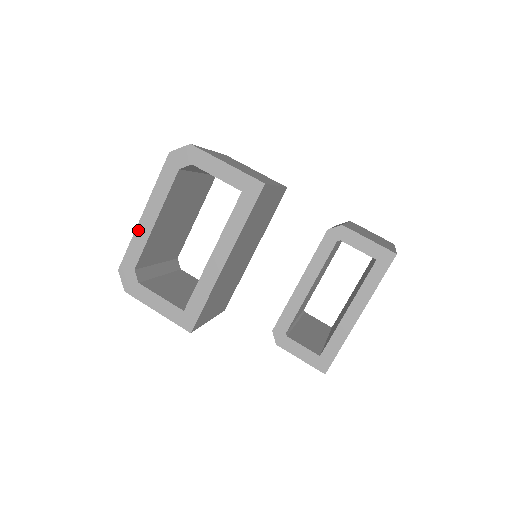
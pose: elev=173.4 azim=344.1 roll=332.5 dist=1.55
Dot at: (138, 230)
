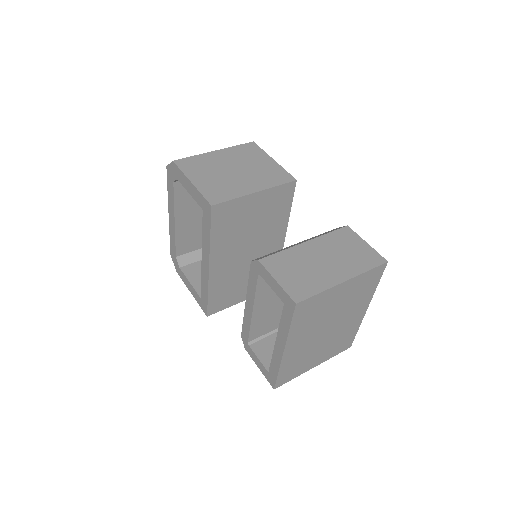
Dot at: (170, 227)
